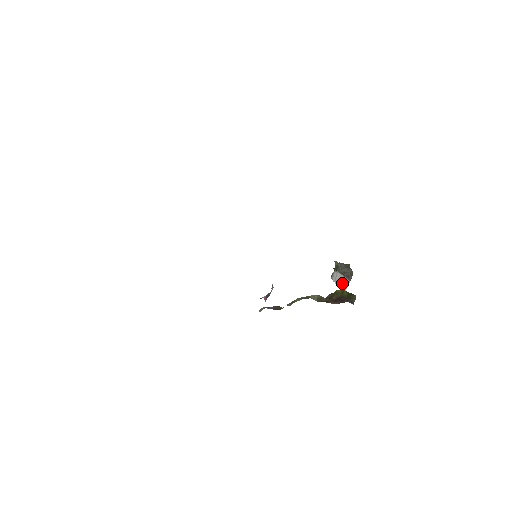
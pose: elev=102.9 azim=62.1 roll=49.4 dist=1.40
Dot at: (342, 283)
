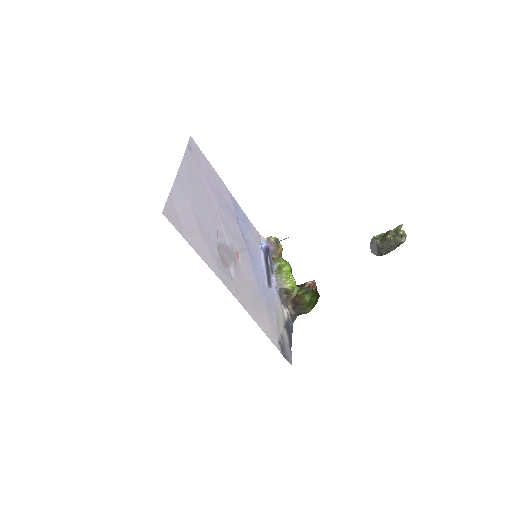
Dot at: (373, 249)
